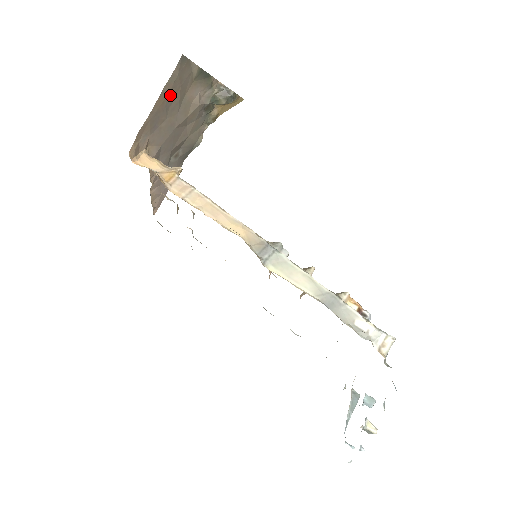
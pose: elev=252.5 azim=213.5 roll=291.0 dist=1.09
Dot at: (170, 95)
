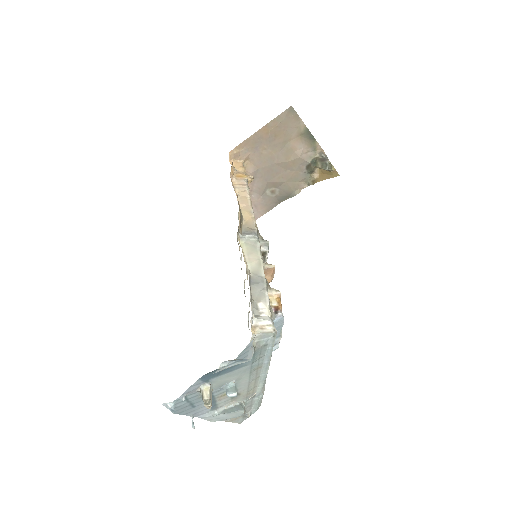
Dot at: (275, 131)
